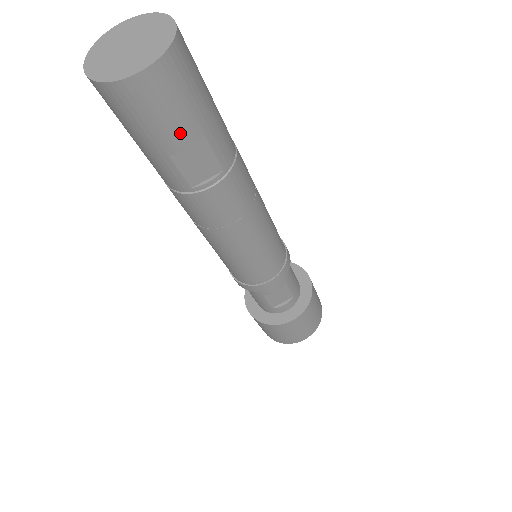
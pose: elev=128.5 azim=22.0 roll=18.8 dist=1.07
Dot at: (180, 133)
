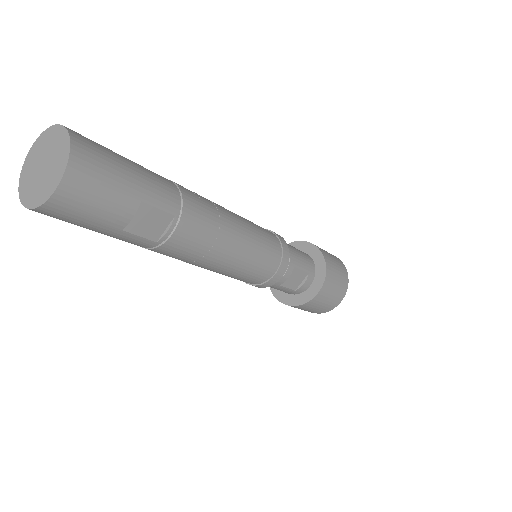
Dot at: (118, 211)
